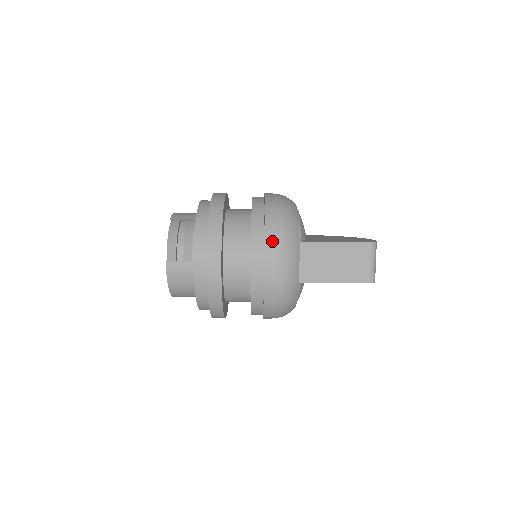
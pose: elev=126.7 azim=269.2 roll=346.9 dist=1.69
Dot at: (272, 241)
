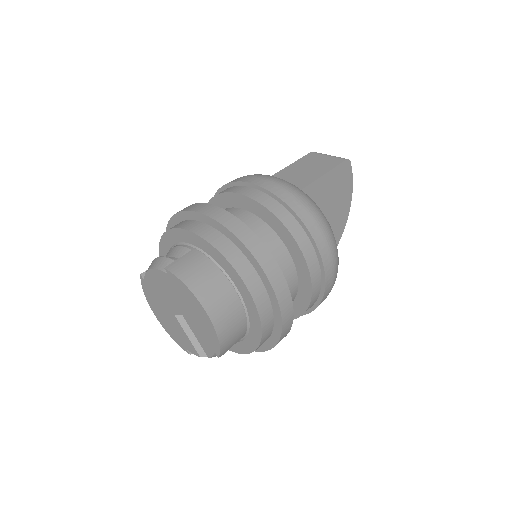
Dot at: (240, 178)
